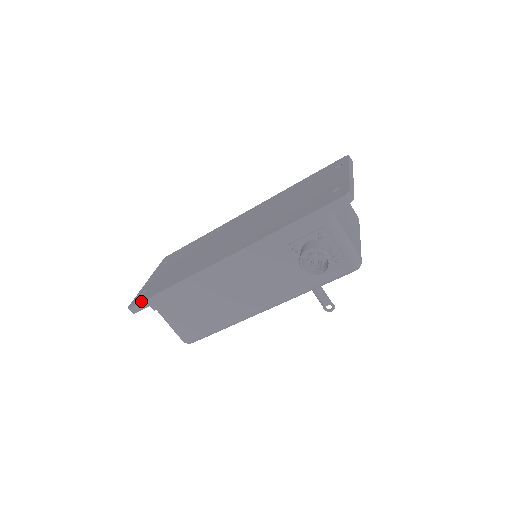
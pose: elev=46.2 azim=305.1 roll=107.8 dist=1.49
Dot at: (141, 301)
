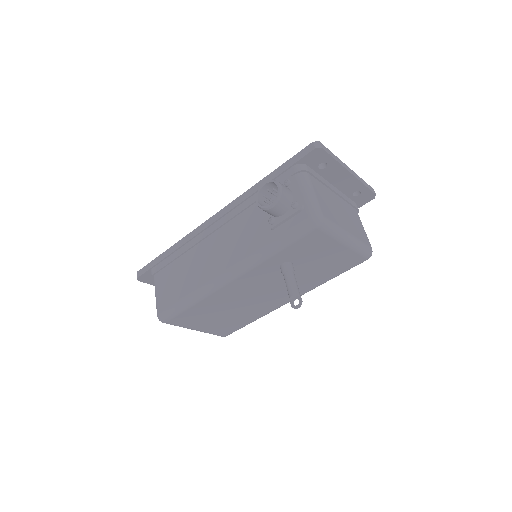
Dot at: (147, 265)
